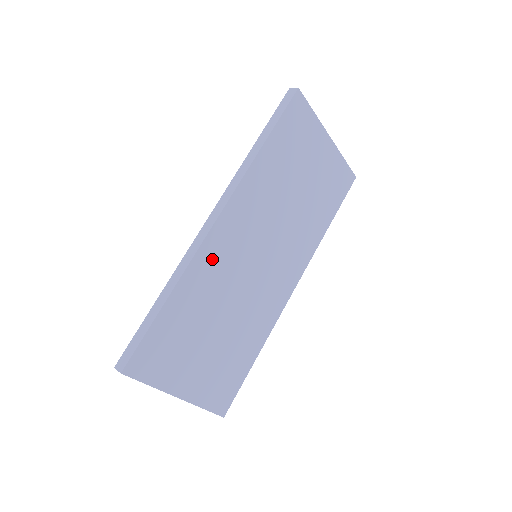
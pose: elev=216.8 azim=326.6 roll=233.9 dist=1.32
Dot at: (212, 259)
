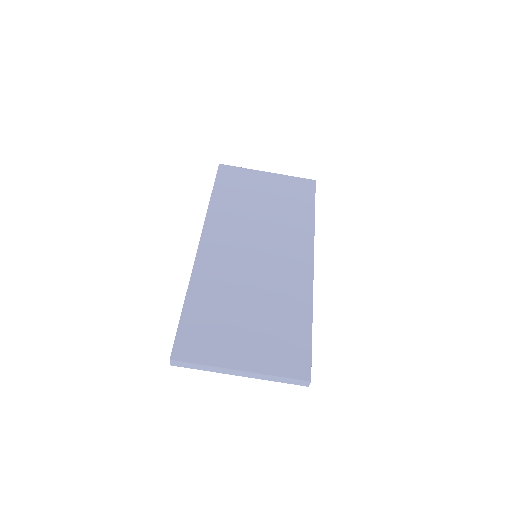
Dot at: (210, 267)
